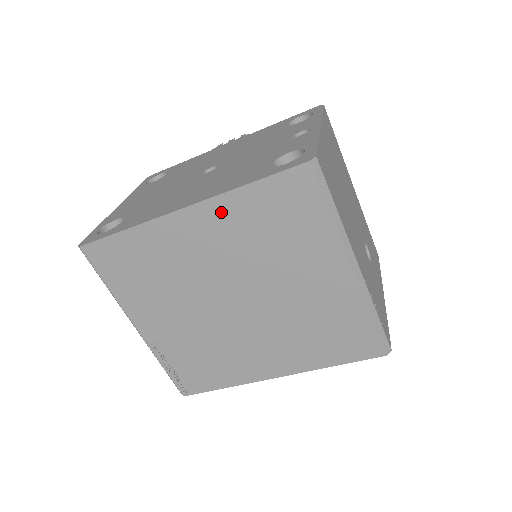
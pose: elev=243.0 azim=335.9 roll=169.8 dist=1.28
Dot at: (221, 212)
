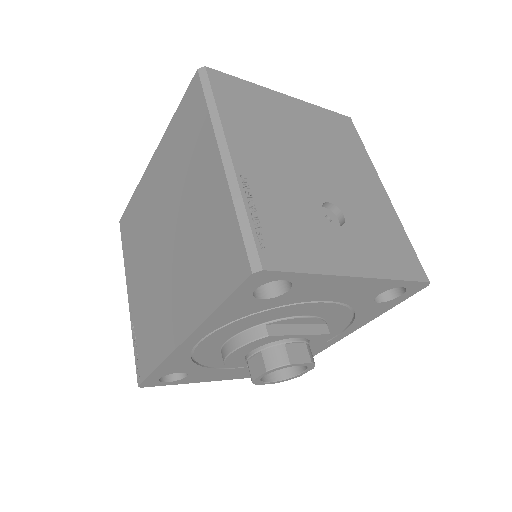
Dot at: (164, 148)
